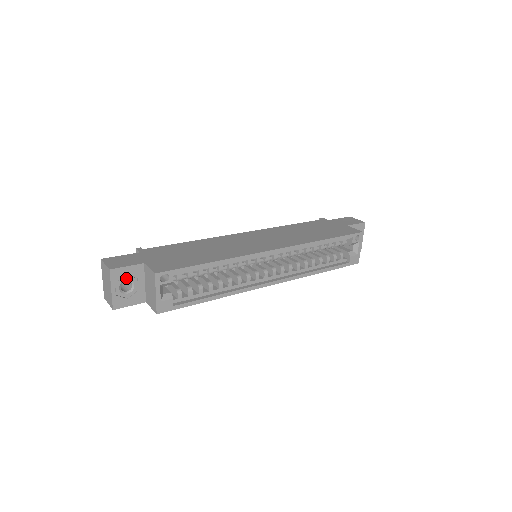
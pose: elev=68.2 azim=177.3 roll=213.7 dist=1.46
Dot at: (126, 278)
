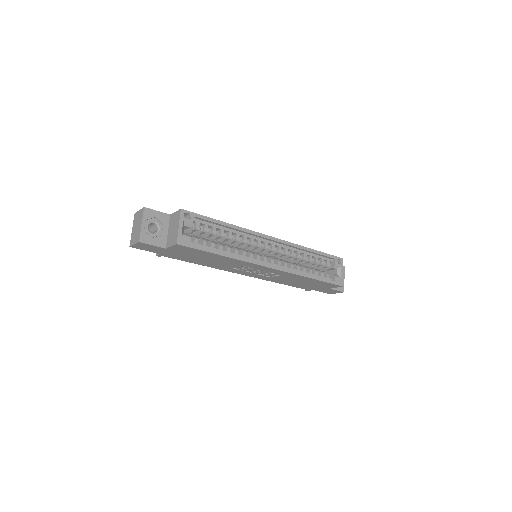
Dot at: (155, 220)
